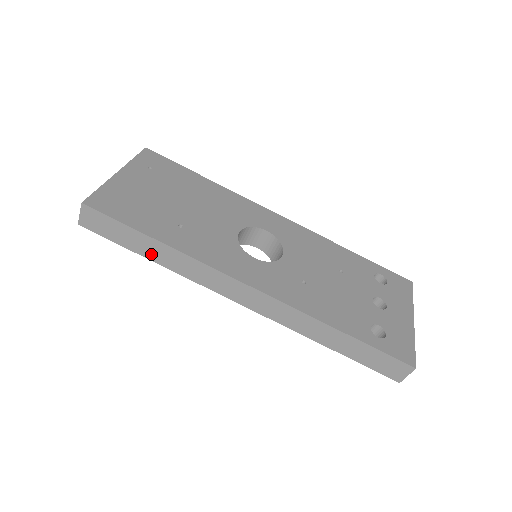
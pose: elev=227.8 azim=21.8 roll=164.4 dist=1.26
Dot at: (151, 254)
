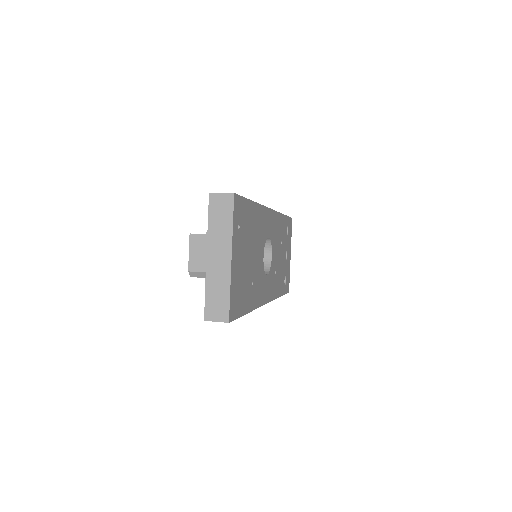
Dot at: occluded
